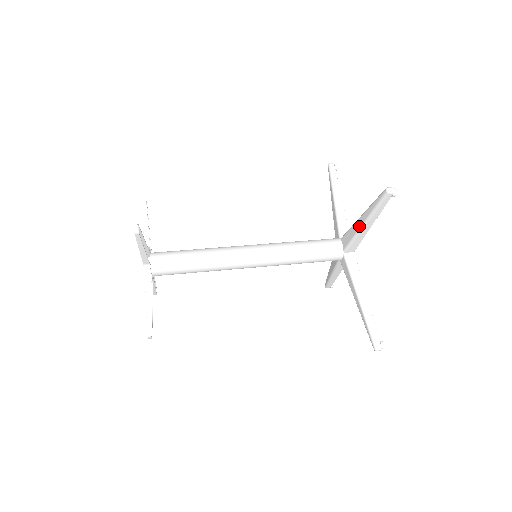
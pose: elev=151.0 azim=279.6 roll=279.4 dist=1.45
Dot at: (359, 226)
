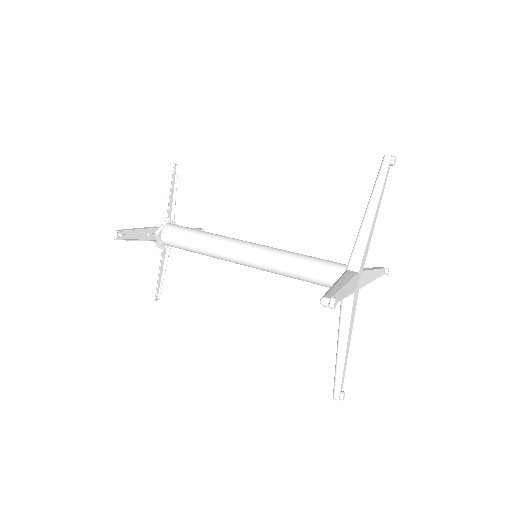
Dot at: occluded
